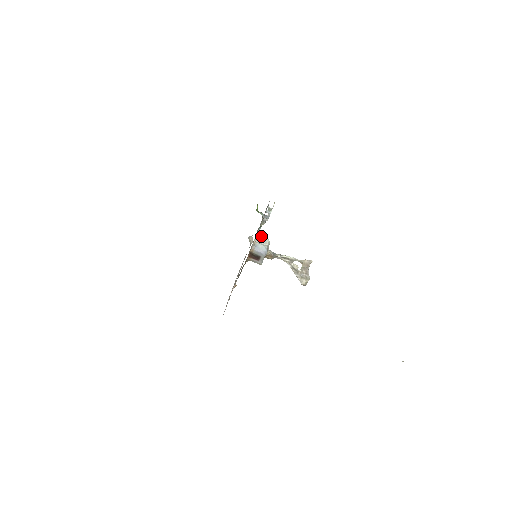
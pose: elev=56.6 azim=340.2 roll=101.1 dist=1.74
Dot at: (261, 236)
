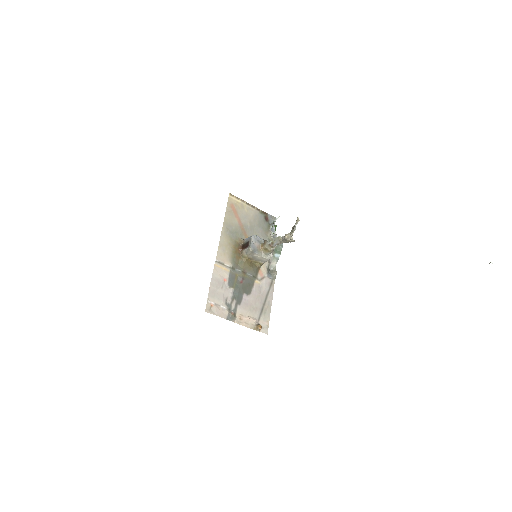
Dot at: occluded
